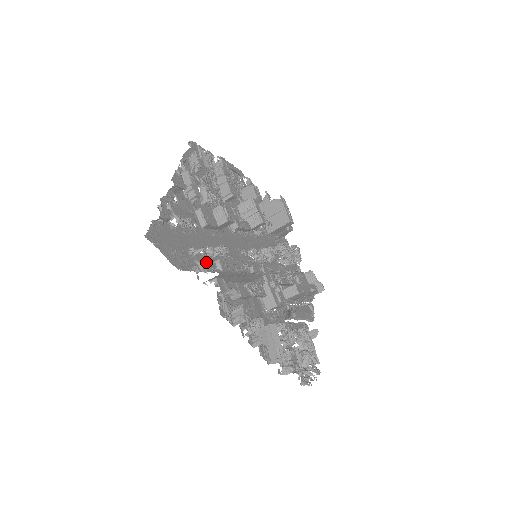
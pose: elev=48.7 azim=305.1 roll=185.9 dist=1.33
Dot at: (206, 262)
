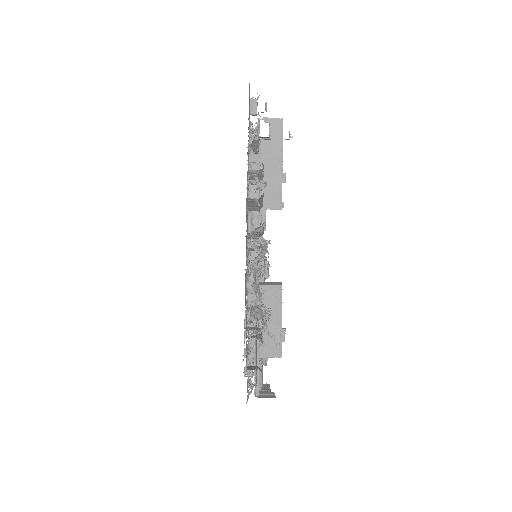
Dot at: occluded
